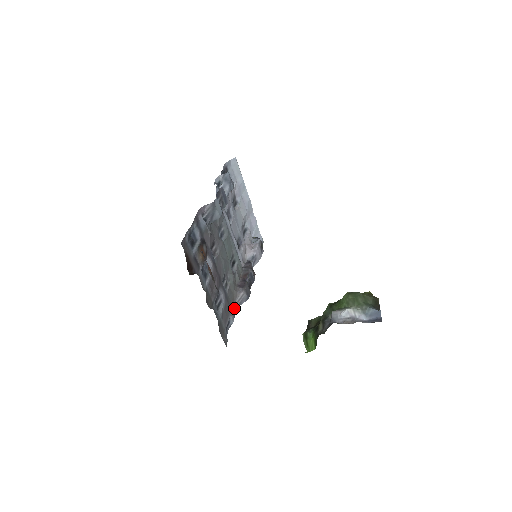
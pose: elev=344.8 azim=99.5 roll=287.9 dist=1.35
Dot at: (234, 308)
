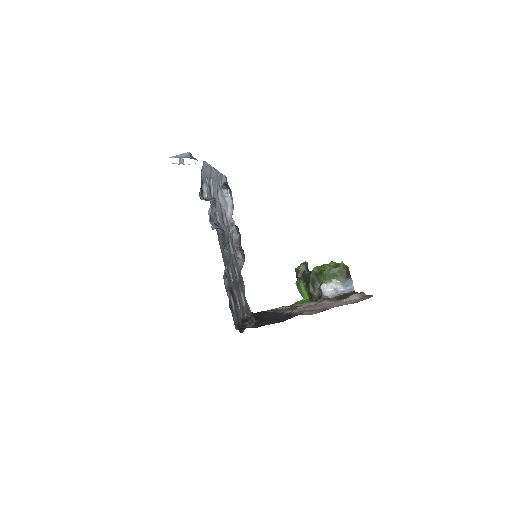
Dot at: (241, 276)
